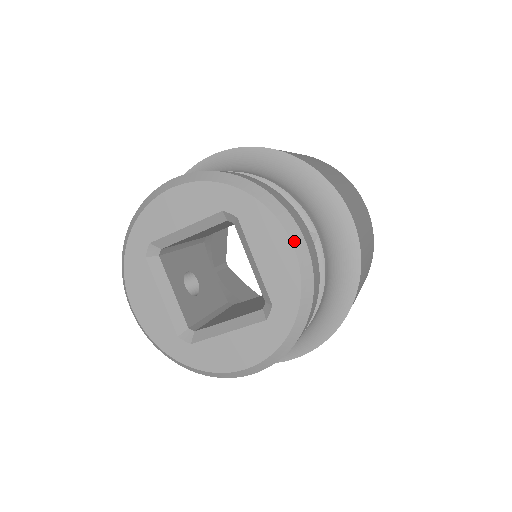
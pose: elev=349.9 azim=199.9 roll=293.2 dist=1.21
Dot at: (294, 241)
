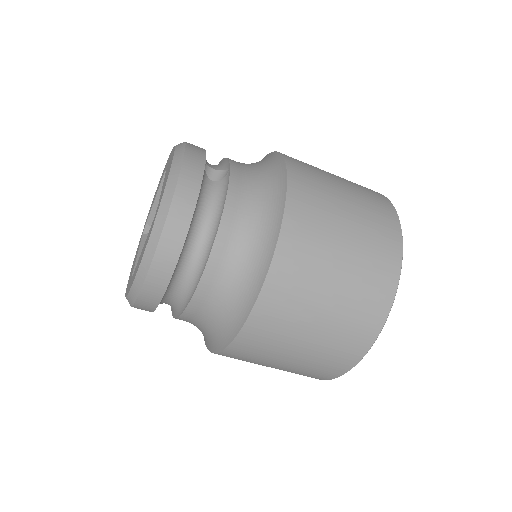
Dot at: (176, 152)
